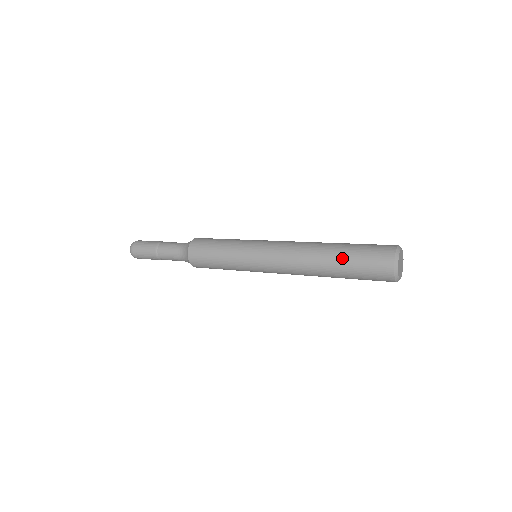
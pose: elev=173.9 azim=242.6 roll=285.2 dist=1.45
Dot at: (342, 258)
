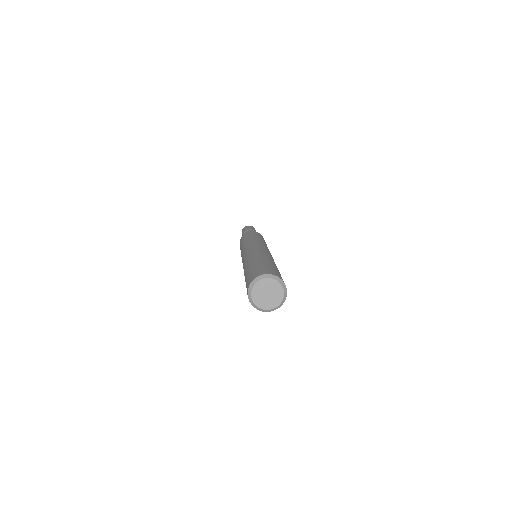
Dot at: (246, 274)
